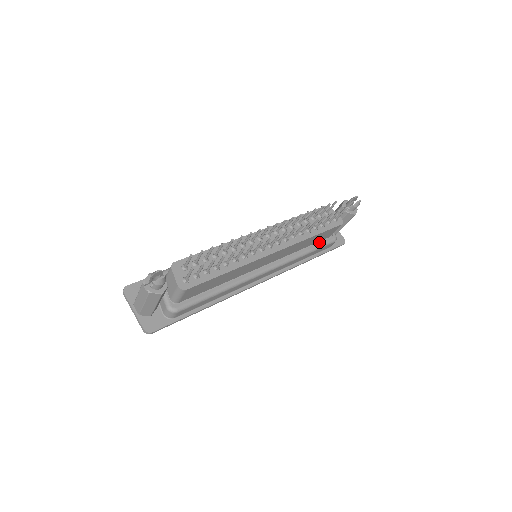
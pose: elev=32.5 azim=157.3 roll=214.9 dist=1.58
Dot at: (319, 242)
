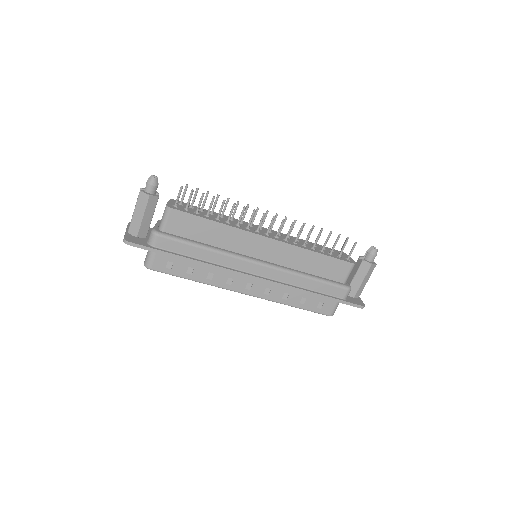
Dot at: (328, 279)
